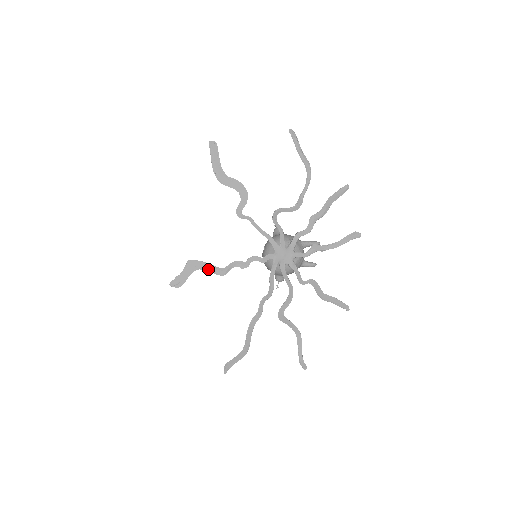
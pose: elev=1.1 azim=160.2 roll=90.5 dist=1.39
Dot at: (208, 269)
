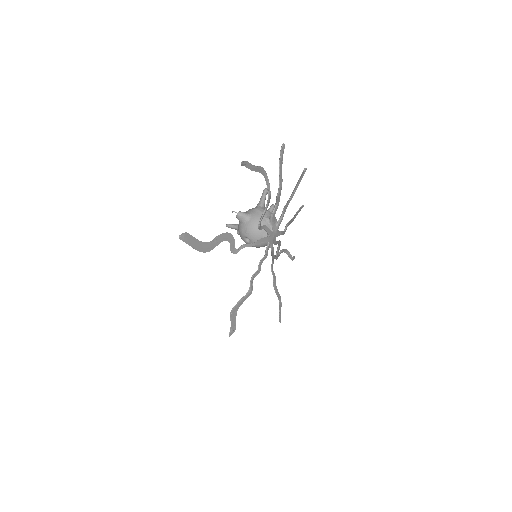
Dot at: occluded
